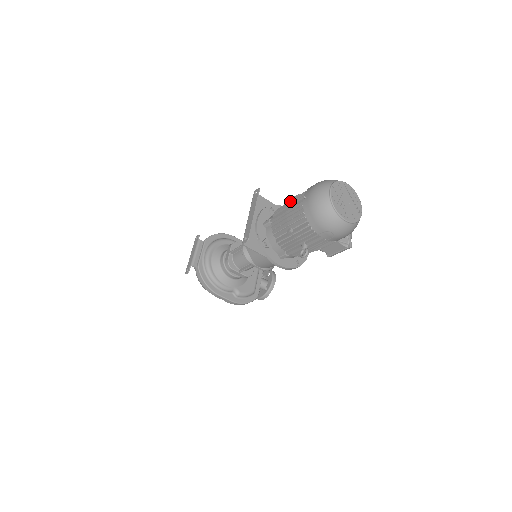
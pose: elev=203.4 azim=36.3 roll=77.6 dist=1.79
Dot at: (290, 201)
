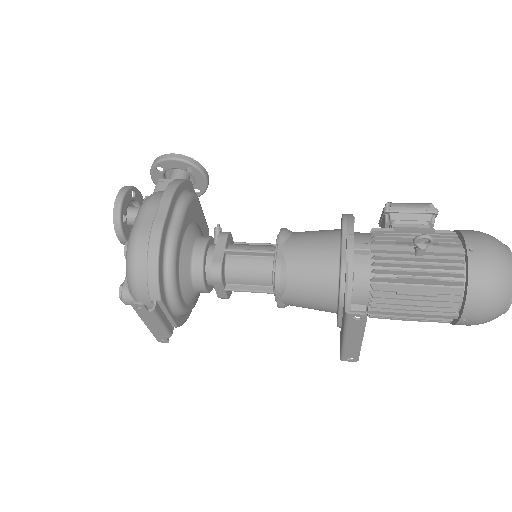
Dot at: (416, 302)
